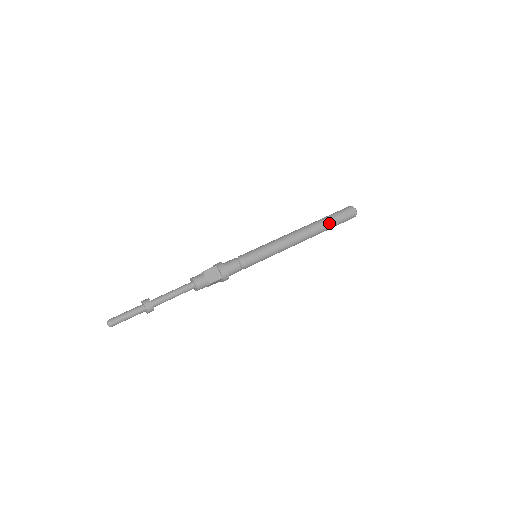
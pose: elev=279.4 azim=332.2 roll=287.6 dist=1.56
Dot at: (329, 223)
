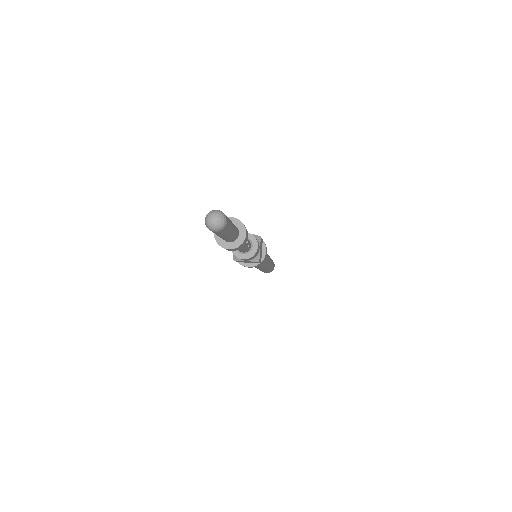
Dot at: occluded
